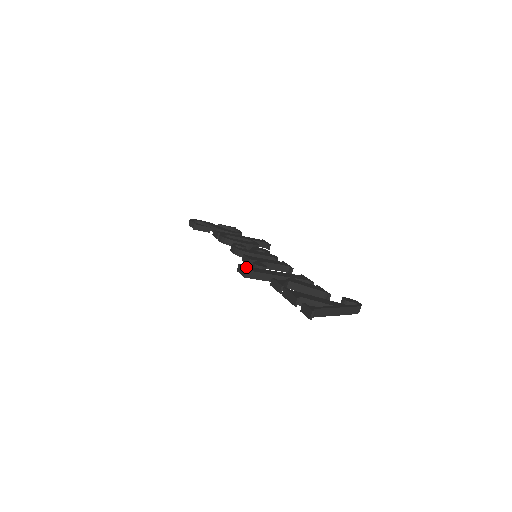
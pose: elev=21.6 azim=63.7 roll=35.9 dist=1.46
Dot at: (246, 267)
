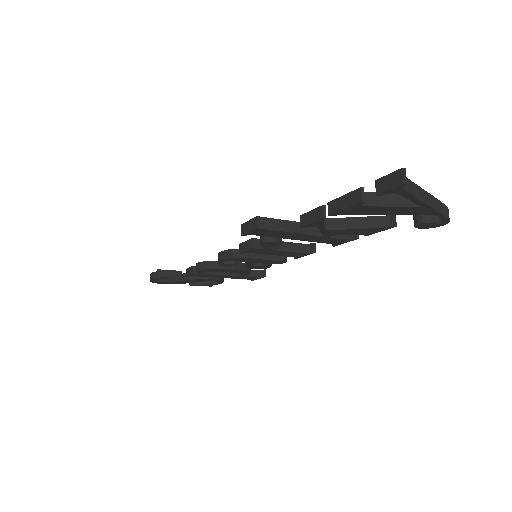
Dot at: occluded
